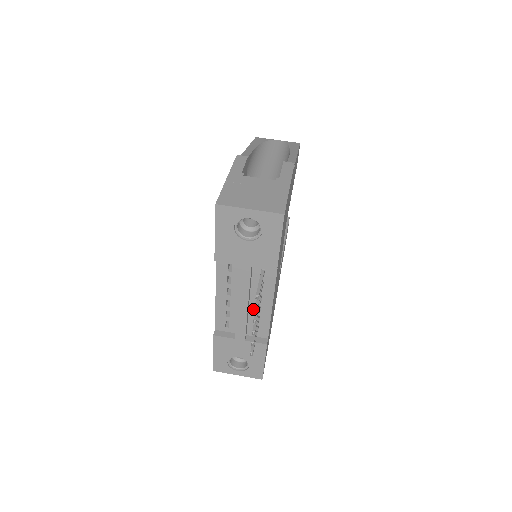
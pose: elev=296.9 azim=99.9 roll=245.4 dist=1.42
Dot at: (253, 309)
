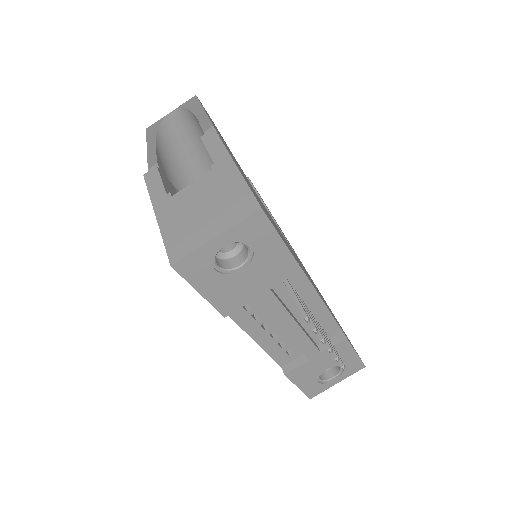
Dot at: occluded
